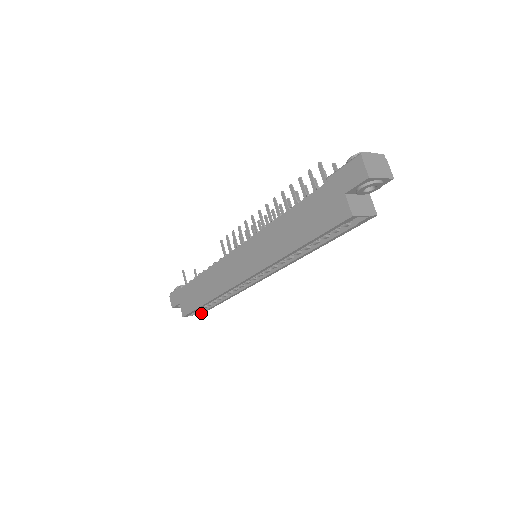
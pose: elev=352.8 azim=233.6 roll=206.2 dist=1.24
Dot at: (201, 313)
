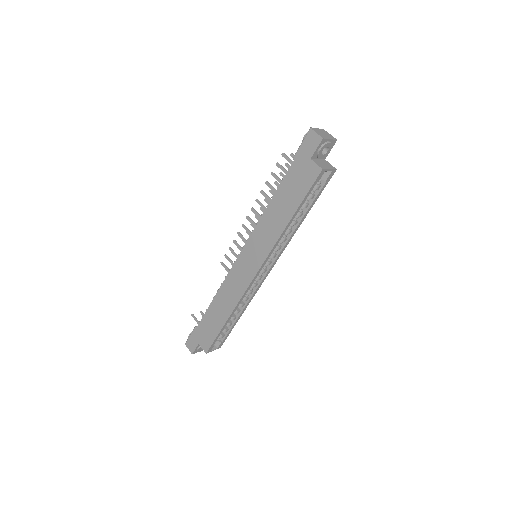
Dot at: (220, 346)
